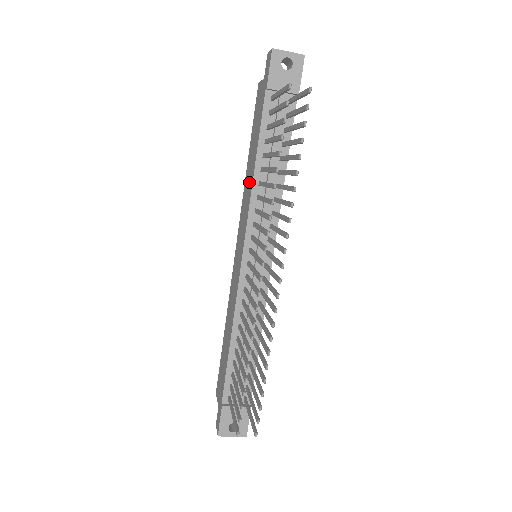
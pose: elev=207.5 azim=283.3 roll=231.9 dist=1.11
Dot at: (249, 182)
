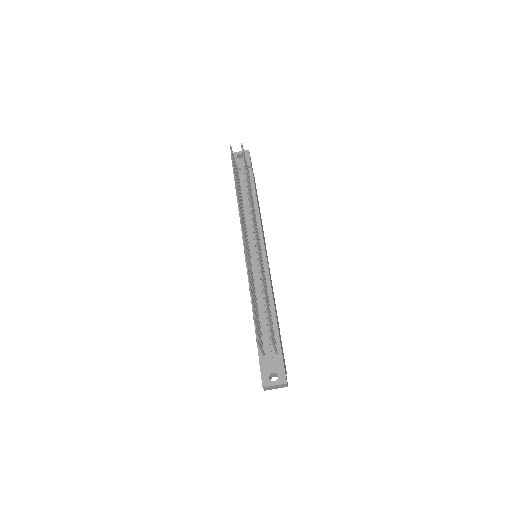
Dot at: occluded
